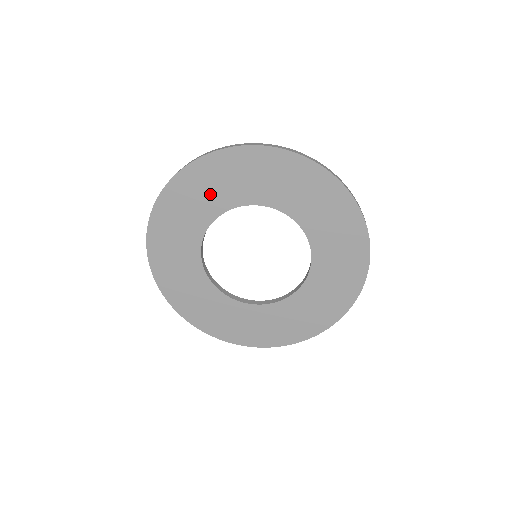
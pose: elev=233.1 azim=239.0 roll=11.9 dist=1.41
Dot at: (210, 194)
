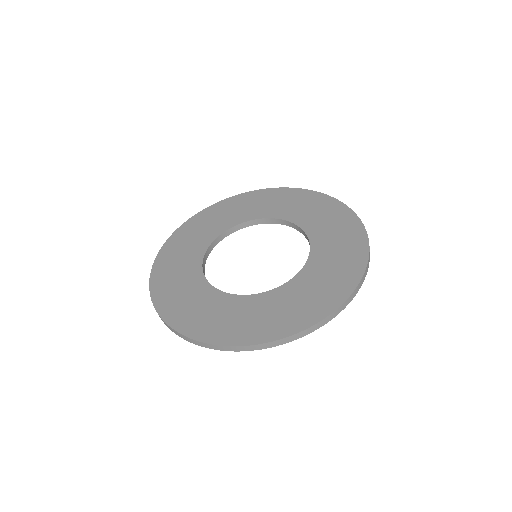
Dot at: occluded
